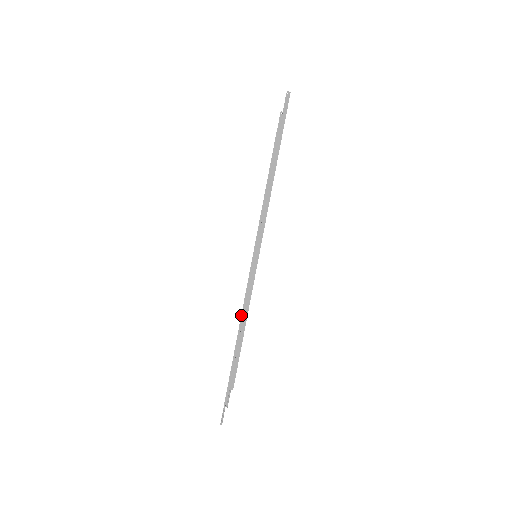
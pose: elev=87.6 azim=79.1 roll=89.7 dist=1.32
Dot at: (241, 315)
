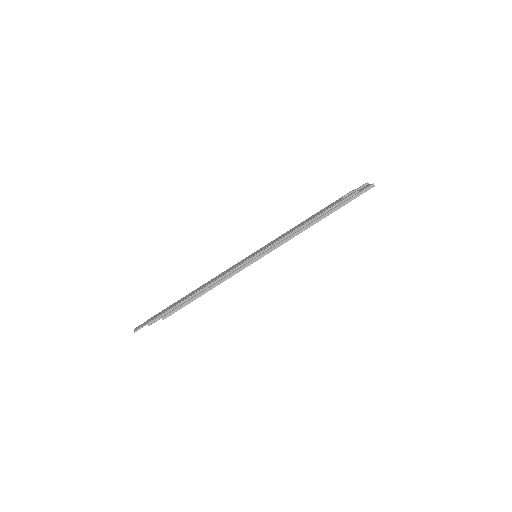
Dot at: (213, 282)
